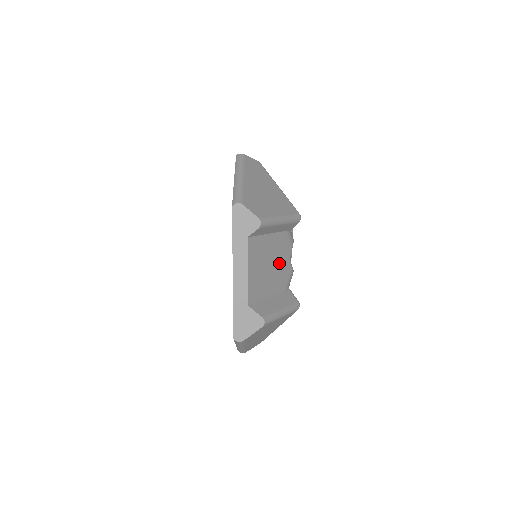
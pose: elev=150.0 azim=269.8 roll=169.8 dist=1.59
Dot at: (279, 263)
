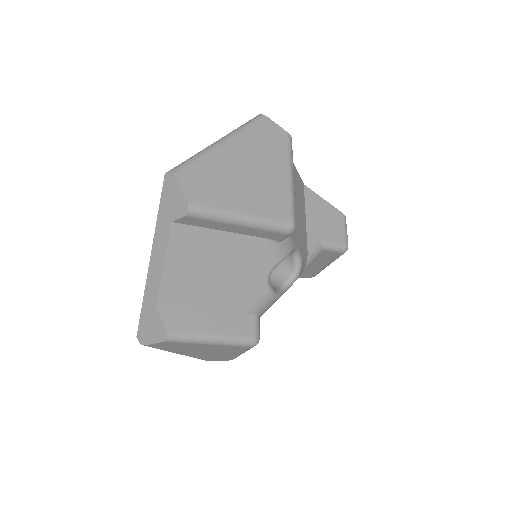
Dot at: (239, 276)
